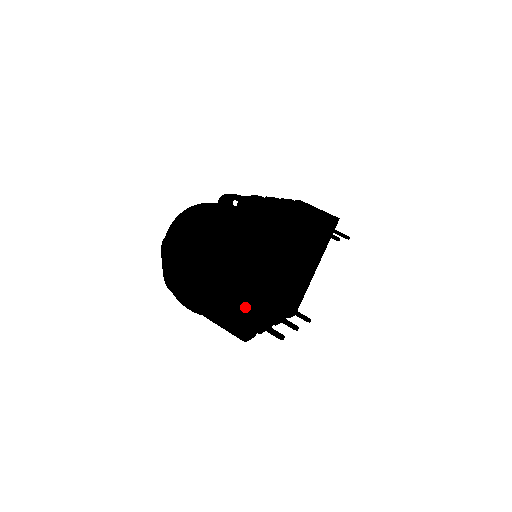
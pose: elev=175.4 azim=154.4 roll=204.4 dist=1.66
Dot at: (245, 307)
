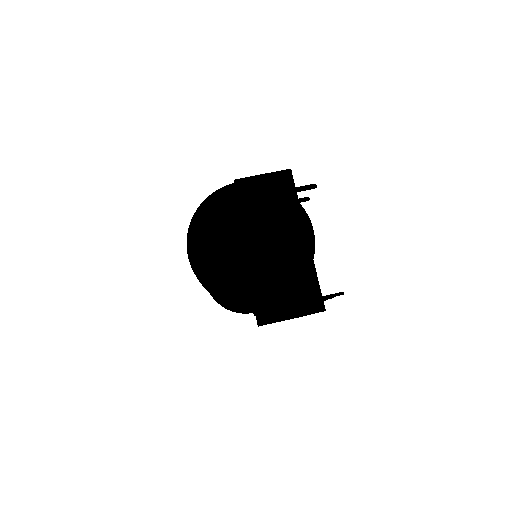
Dot at: occluded
